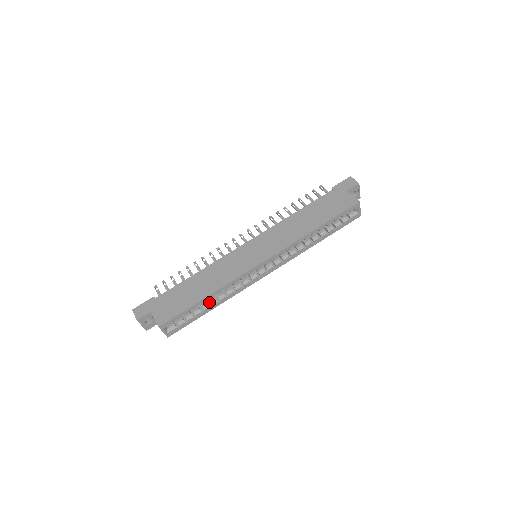
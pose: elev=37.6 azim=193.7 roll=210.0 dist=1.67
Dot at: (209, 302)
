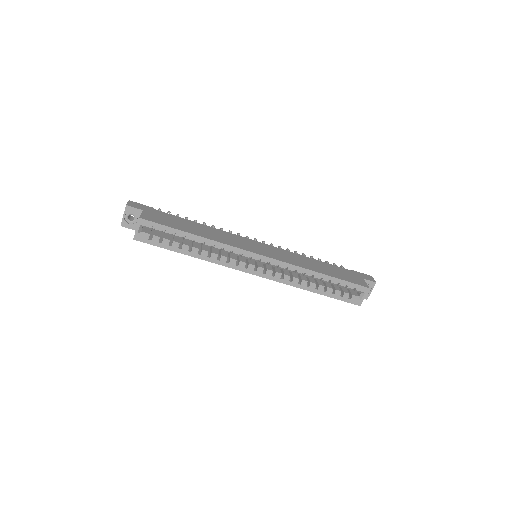
Dot at: (190, 249)
